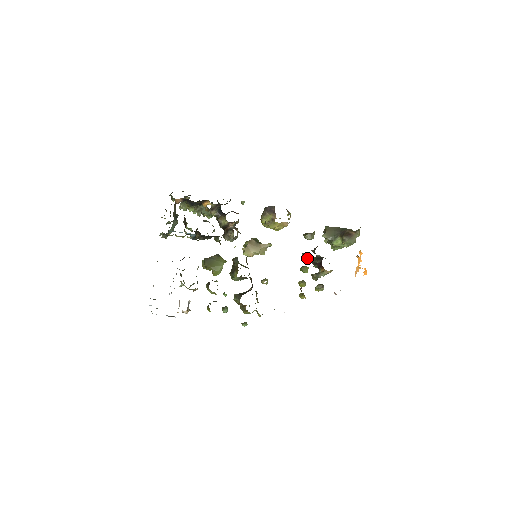
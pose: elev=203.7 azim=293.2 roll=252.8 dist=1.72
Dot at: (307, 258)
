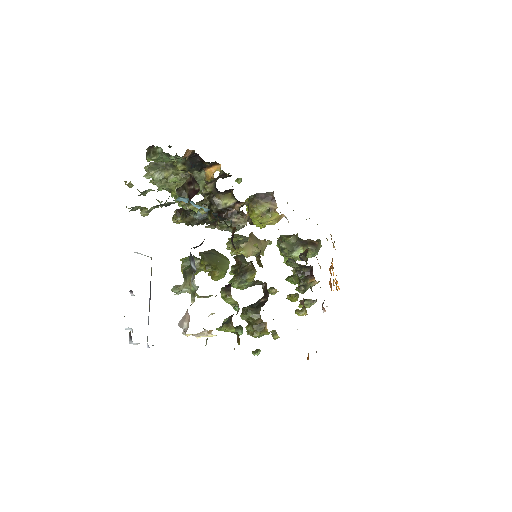
Dot at: (296, 265)
